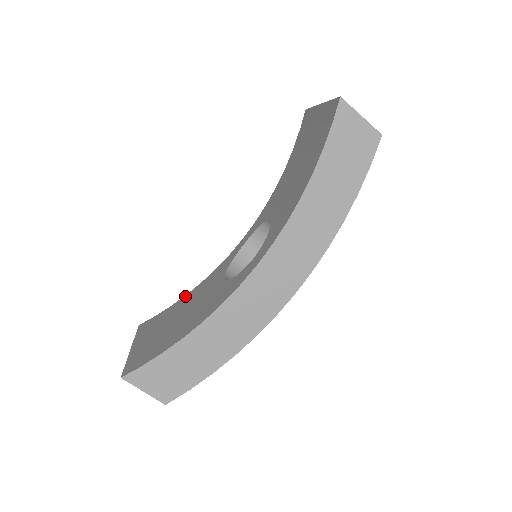
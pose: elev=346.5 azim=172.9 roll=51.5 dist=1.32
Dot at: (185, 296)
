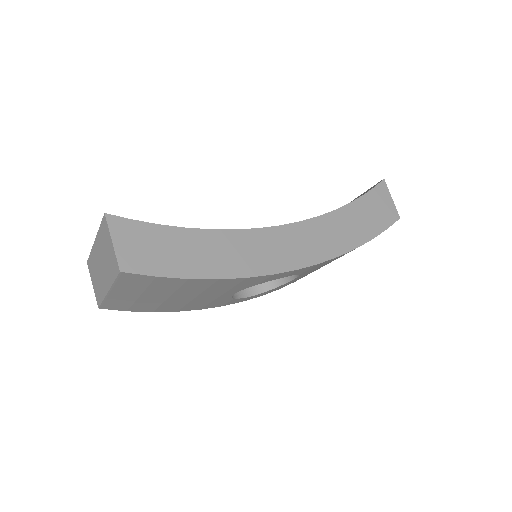
Dot at: occluded
